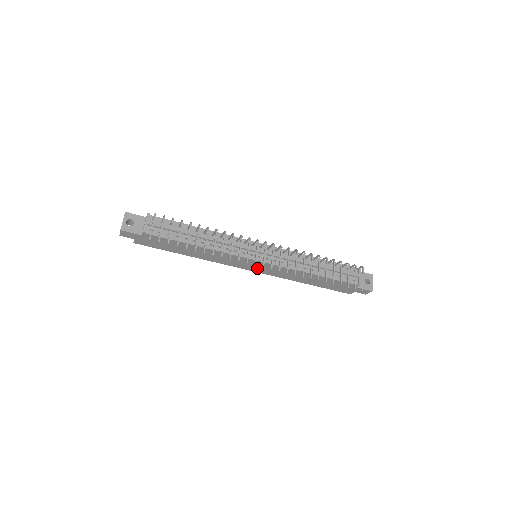
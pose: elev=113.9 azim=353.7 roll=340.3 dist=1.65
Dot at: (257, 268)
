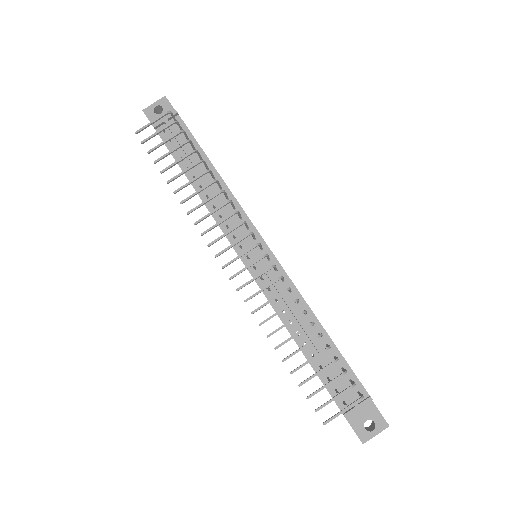
Dot at: occluded
